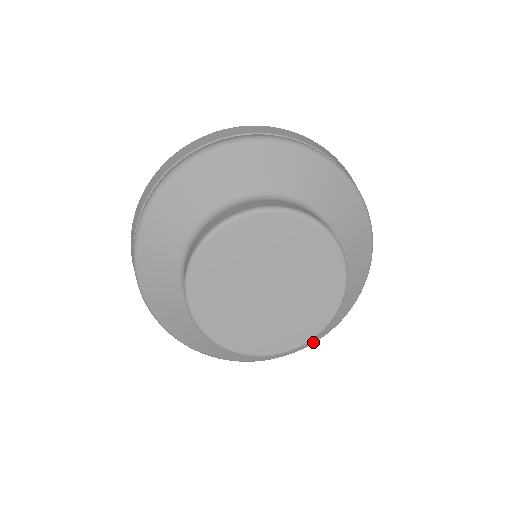
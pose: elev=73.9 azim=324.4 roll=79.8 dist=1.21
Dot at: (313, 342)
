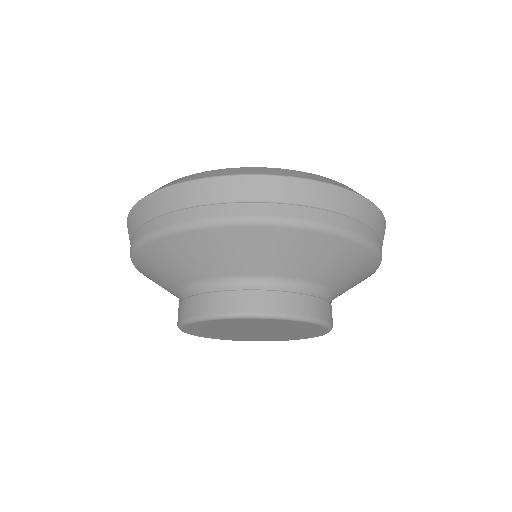
Dot at: occluded
